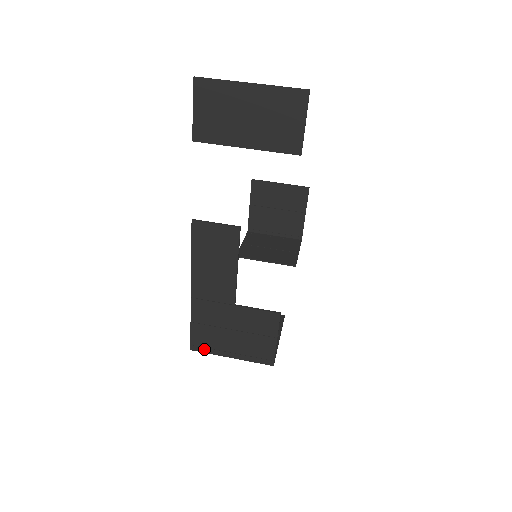
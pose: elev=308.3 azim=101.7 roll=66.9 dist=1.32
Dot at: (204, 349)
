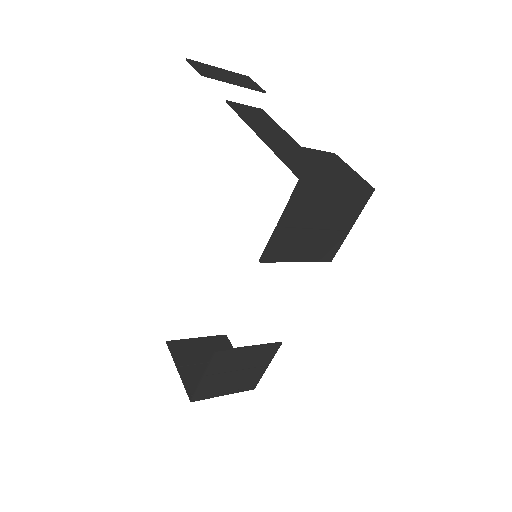
Dot at: (312, 177)
